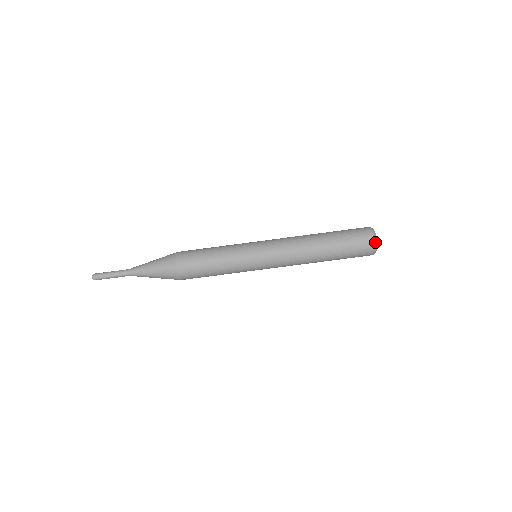
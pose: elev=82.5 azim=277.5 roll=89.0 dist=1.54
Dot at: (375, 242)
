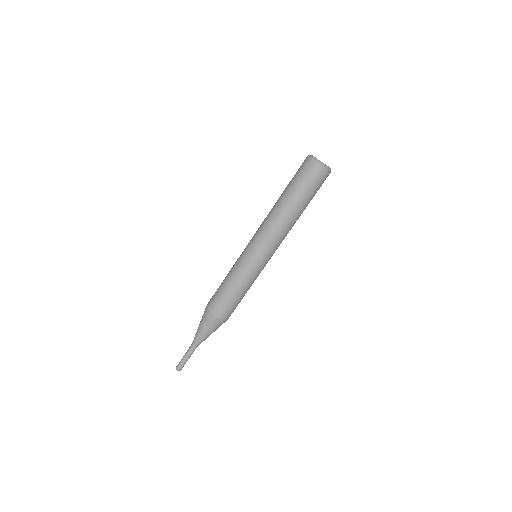
Dot at: (311, 158)
